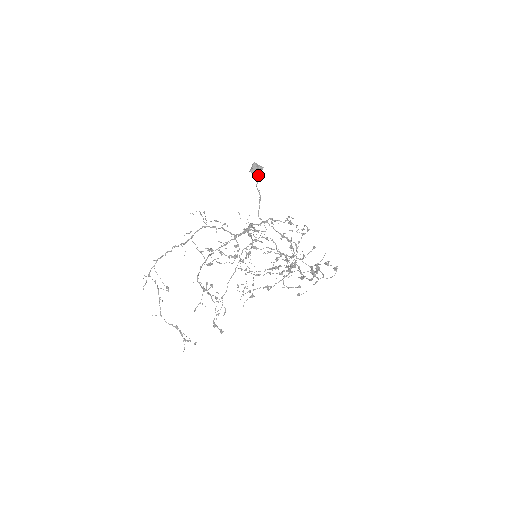
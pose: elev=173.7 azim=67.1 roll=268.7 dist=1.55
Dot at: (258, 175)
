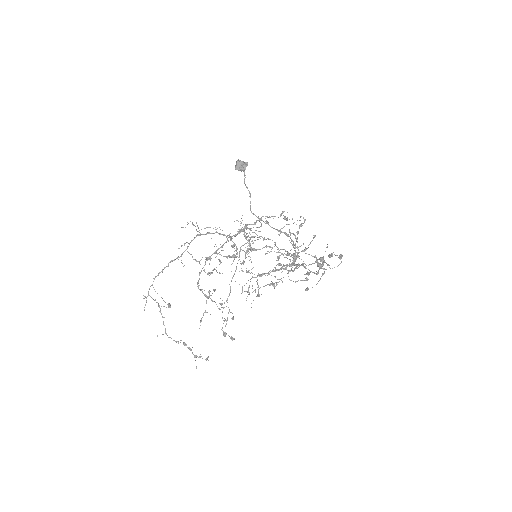
Dot at: (244, 171)
